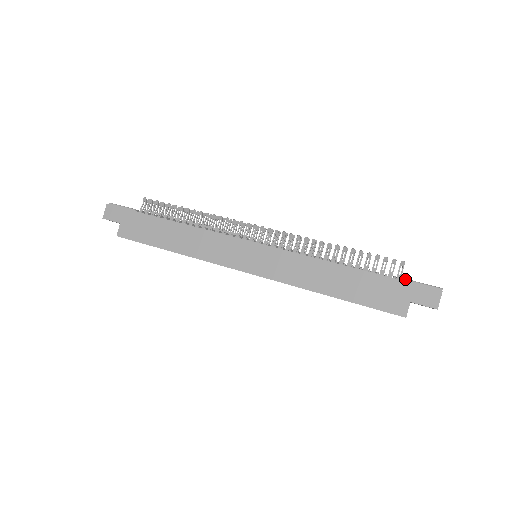
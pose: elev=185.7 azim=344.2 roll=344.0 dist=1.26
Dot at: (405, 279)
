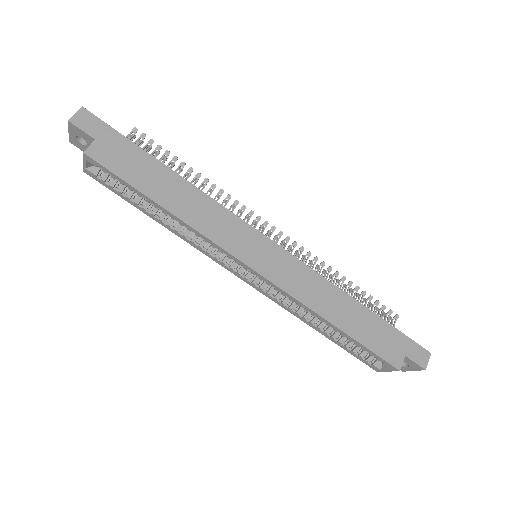
Dot at: occluded
